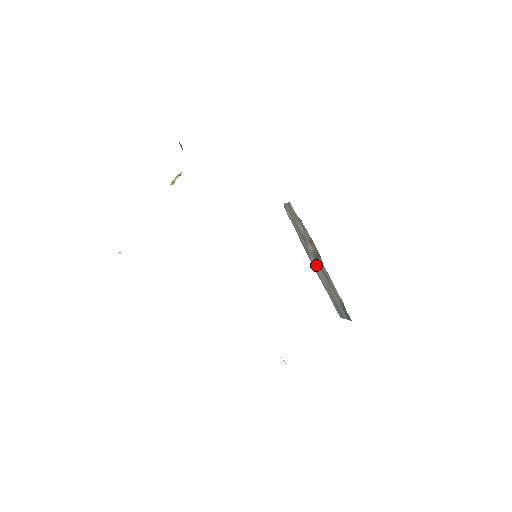
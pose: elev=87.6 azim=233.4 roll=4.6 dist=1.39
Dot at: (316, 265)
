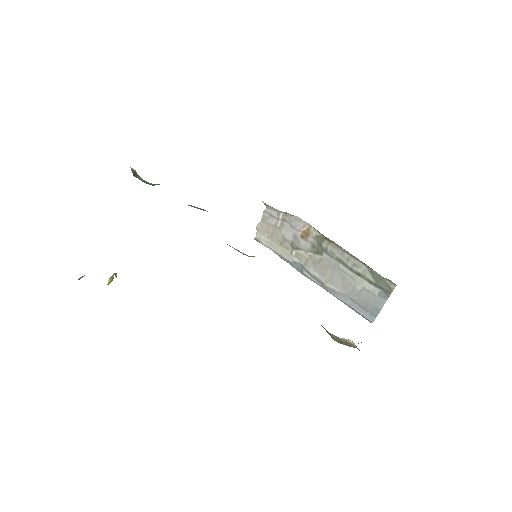
Dot at: (319, 272)
